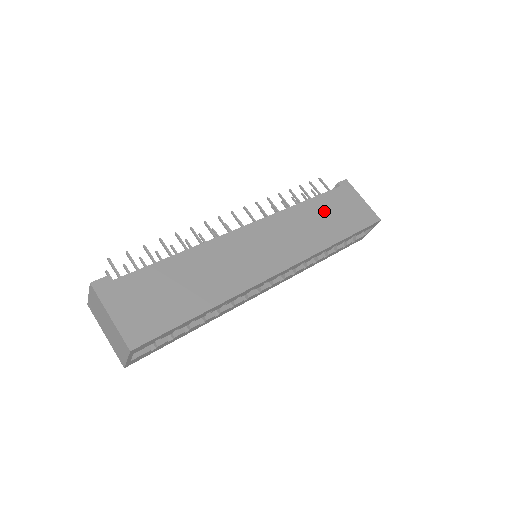
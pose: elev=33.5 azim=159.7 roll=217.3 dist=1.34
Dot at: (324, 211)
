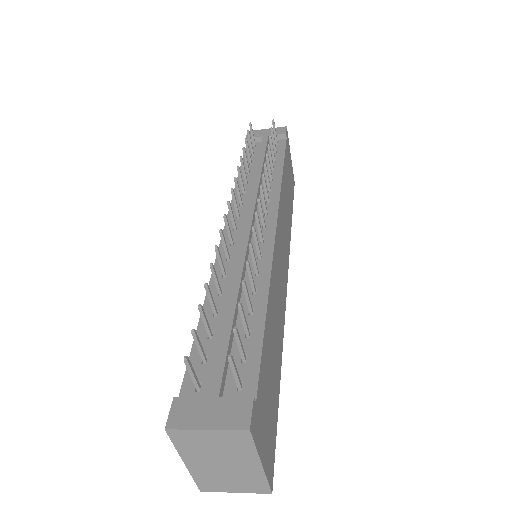
Dot at: (287, 182)
